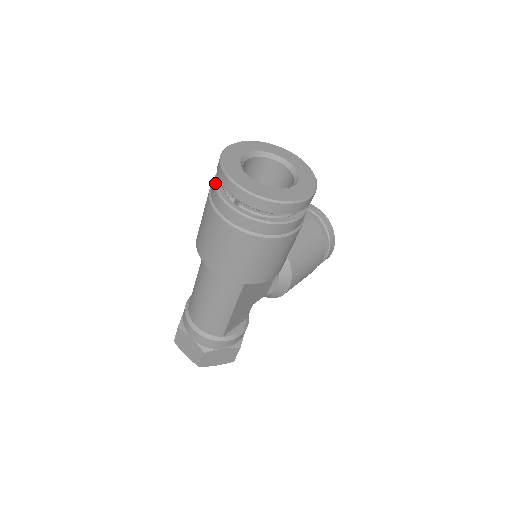
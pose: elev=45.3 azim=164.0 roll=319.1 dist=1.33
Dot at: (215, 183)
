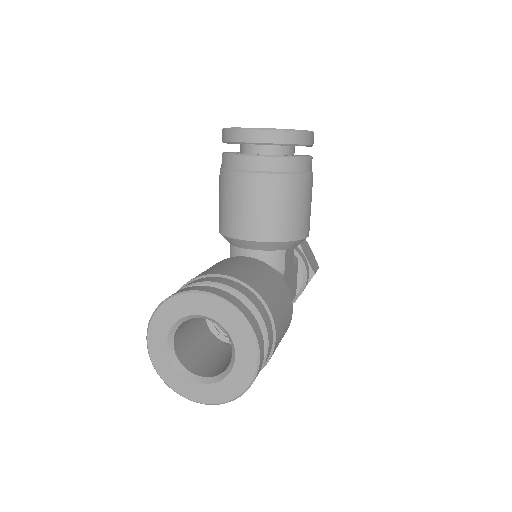
Dot at: occluded
